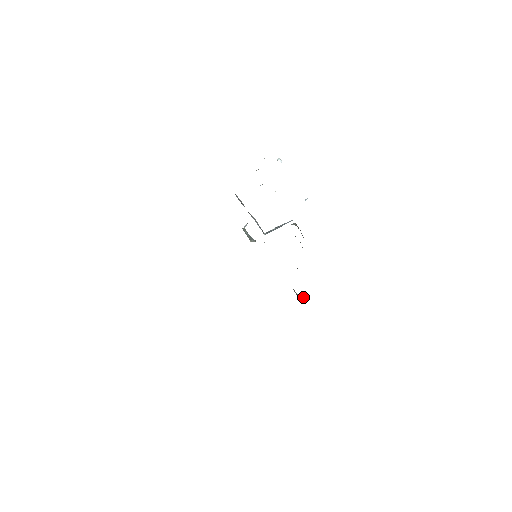
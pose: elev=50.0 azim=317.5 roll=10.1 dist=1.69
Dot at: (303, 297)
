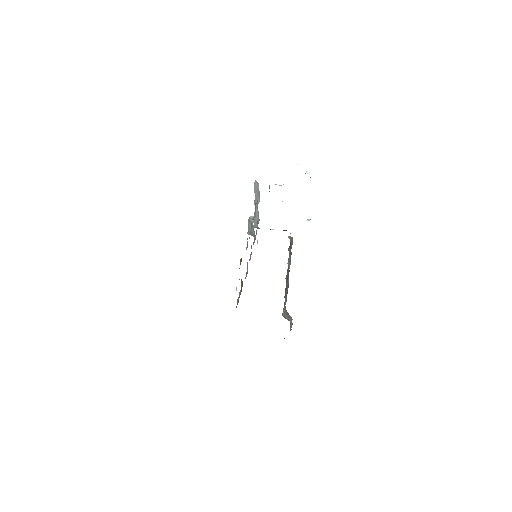
Dot at: occluded
